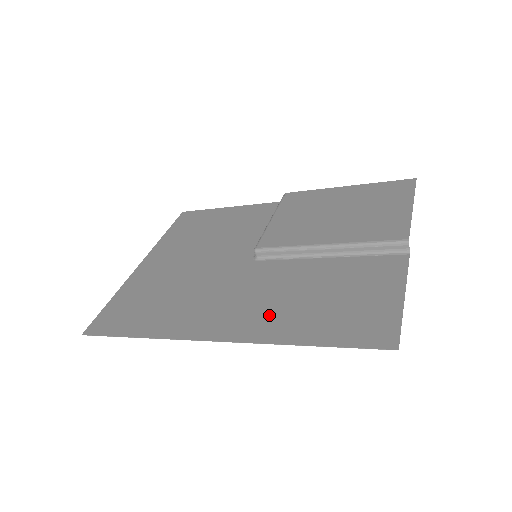
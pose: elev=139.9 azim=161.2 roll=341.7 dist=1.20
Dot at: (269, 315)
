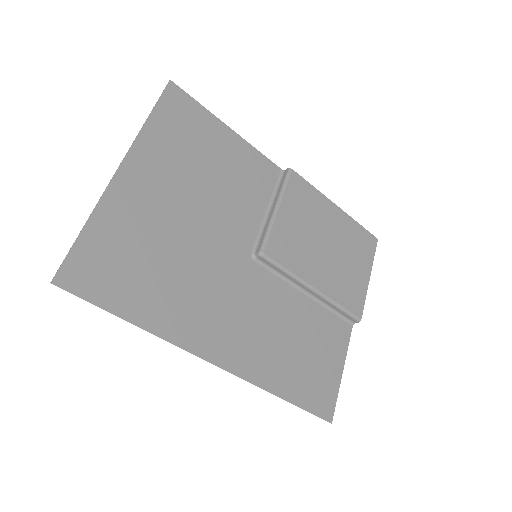
Dot at: (262, 351)
